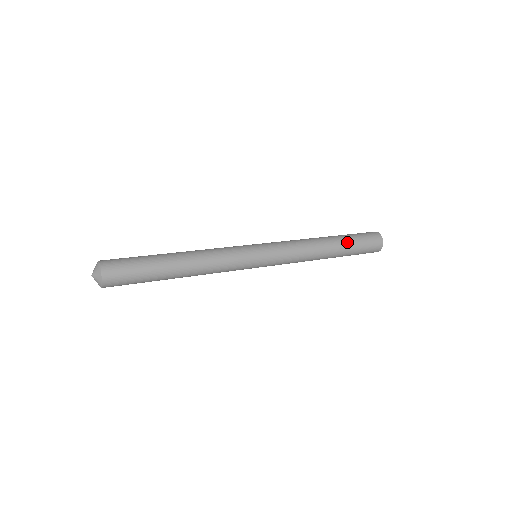
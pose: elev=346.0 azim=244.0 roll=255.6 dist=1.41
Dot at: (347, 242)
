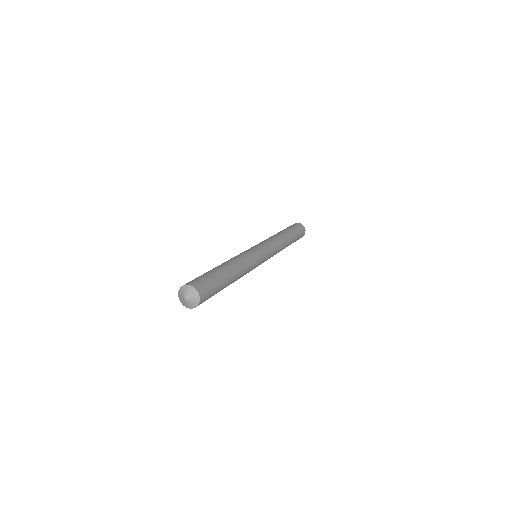
Dot at: (293, 234)
